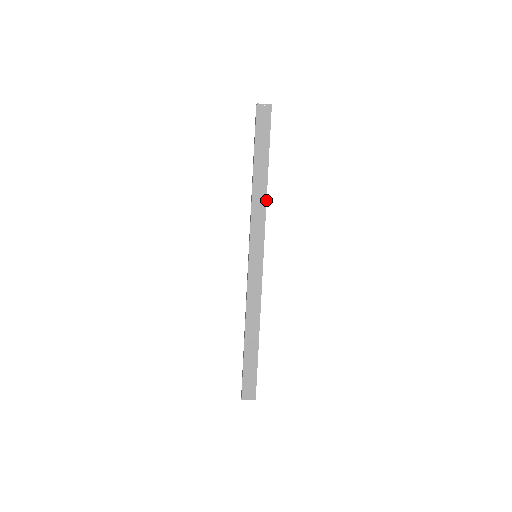
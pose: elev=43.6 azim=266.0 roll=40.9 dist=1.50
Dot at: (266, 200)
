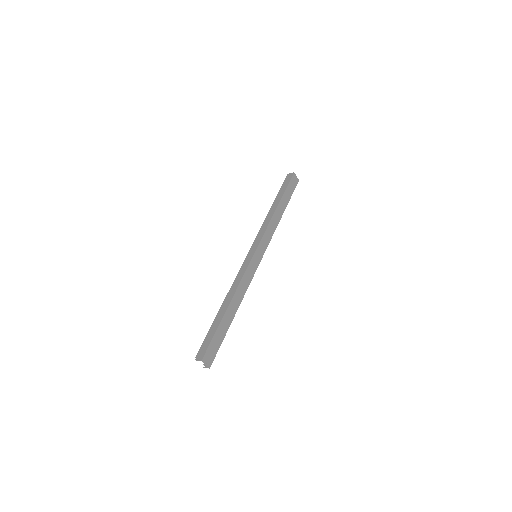
Dot at: occluded
